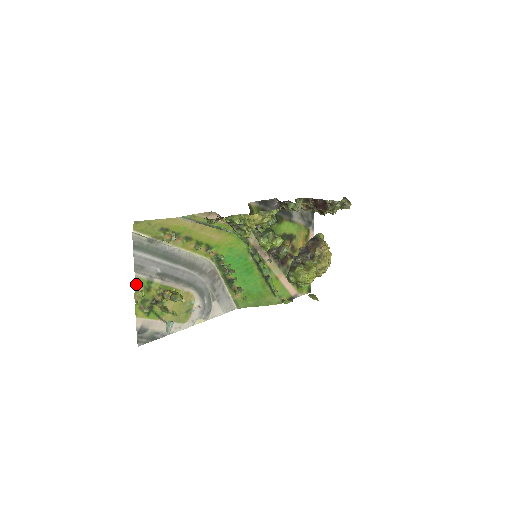
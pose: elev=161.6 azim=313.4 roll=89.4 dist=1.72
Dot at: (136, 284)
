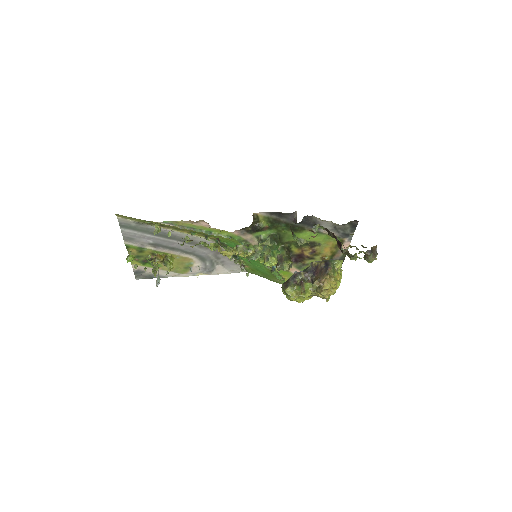
Dot at: (127, 247)
